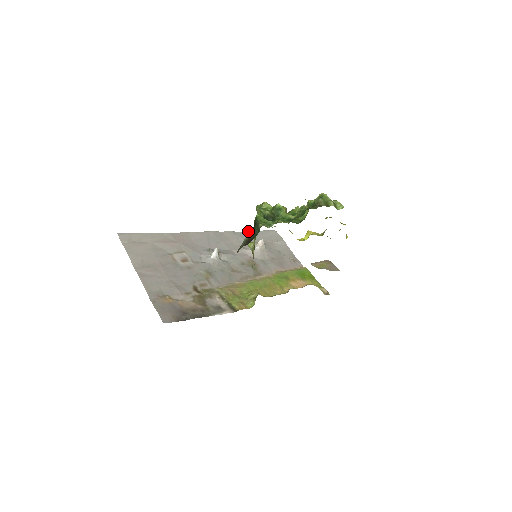
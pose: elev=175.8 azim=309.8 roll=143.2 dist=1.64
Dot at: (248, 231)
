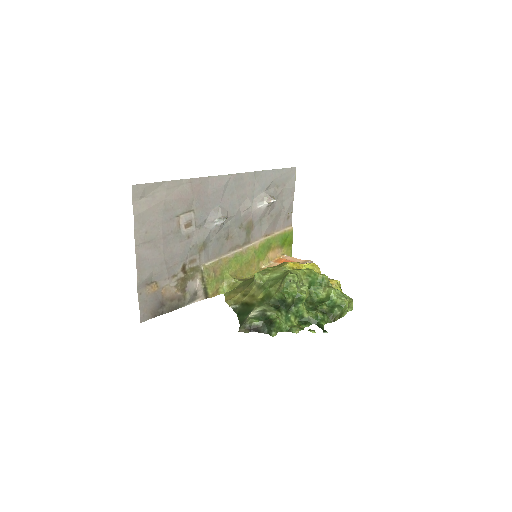
Dot at: occluded
